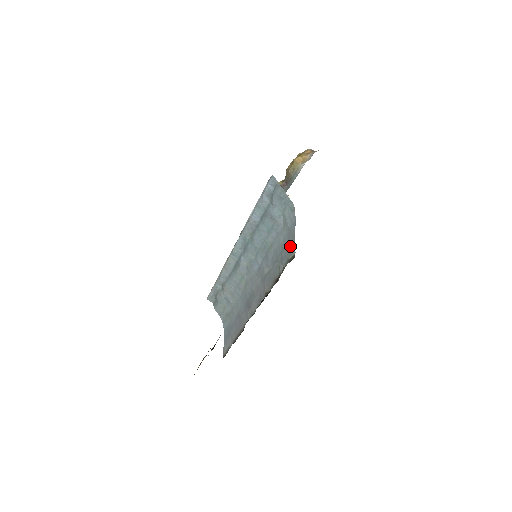
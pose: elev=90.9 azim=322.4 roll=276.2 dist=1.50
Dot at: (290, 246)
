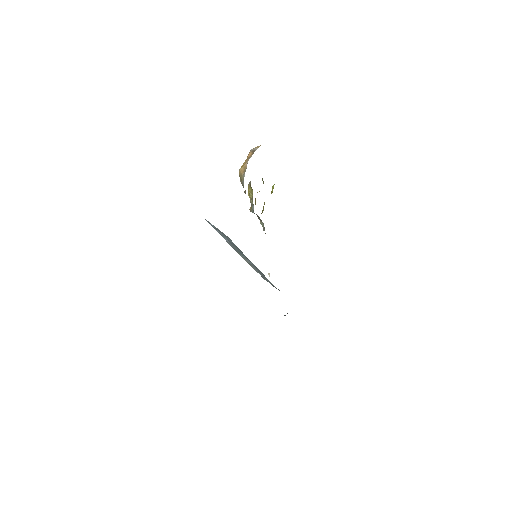
Dot at: occluded
